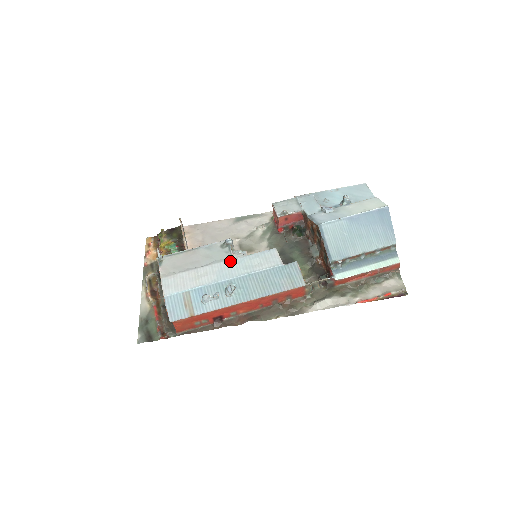
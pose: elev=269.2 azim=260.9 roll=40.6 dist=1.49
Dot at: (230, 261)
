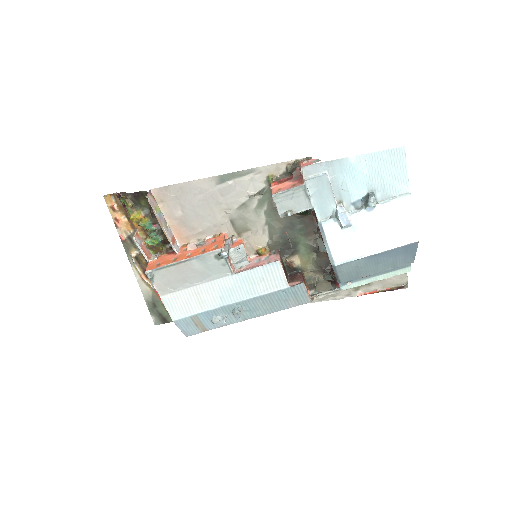
Dot at: (230, 278)
